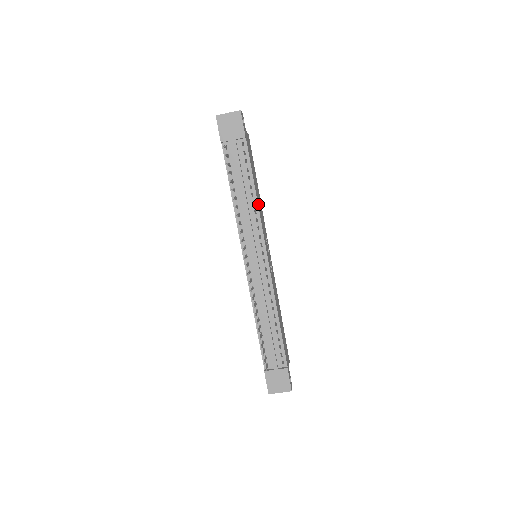
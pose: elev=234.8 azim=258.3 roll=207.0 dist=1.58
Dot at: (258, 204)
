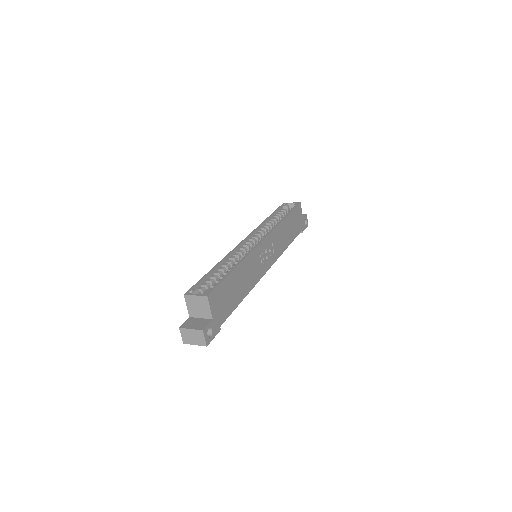
Dot at: (249, 289)
